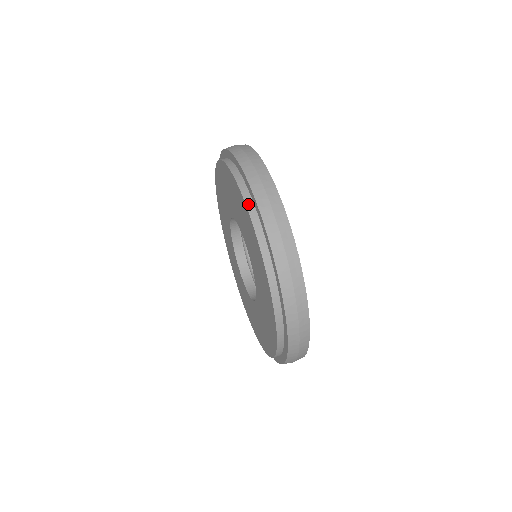
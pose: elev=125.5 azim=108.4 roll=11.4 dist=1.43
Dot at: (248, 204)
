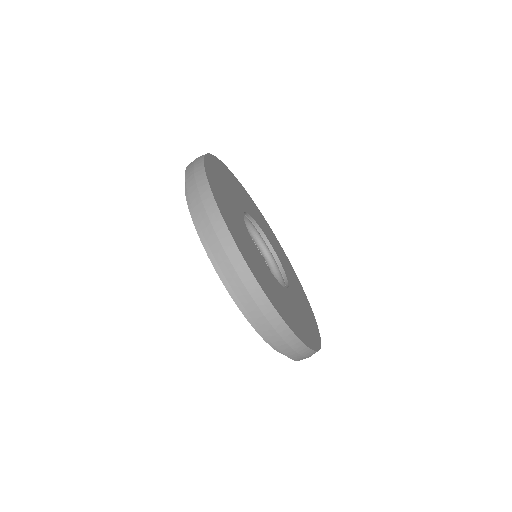
Dot at: (263, 336)
